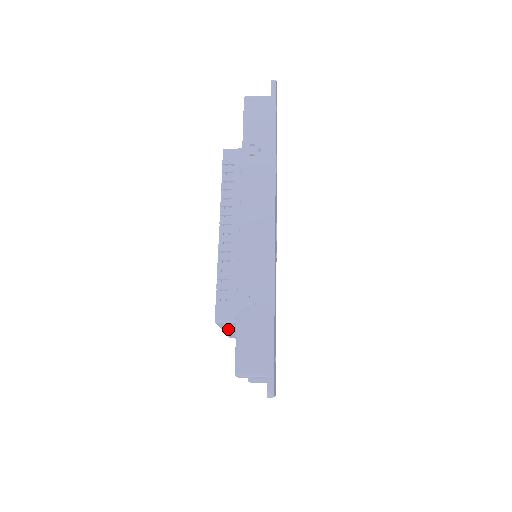
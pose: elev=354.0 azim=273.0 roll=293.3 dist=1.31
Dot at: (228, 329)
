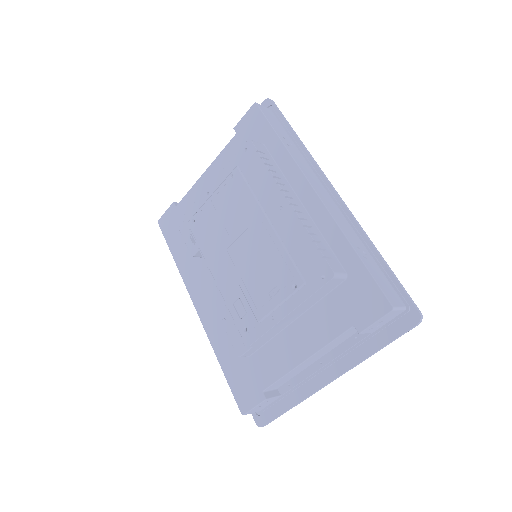
Dot at: (304, 305)
